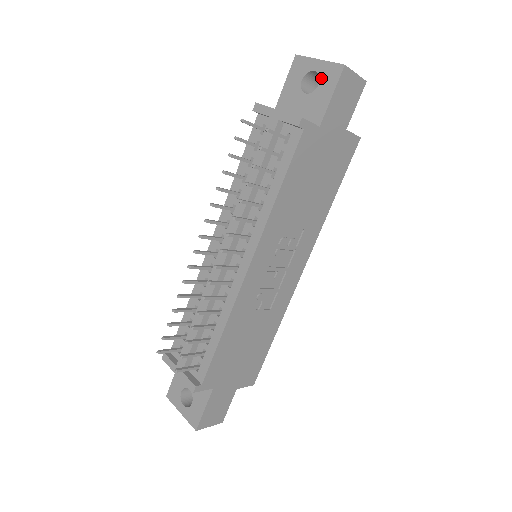
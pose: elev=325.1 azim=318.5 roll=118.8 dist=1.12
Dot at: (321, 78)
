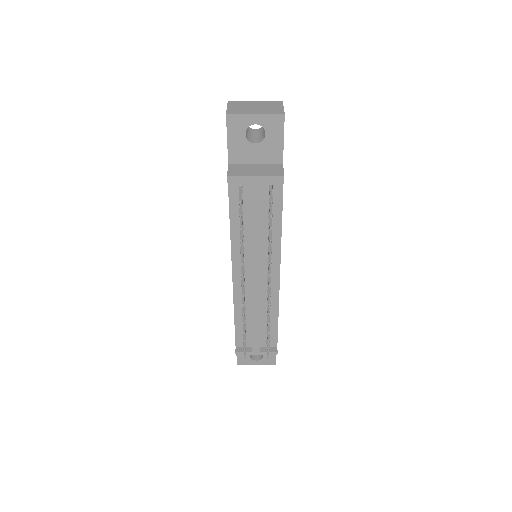
Dot at: (266, 129)
